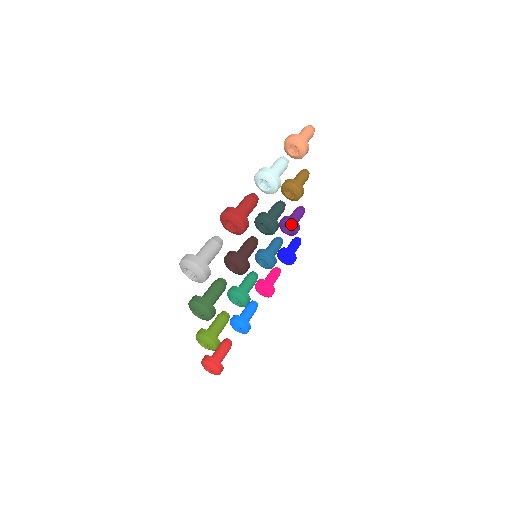
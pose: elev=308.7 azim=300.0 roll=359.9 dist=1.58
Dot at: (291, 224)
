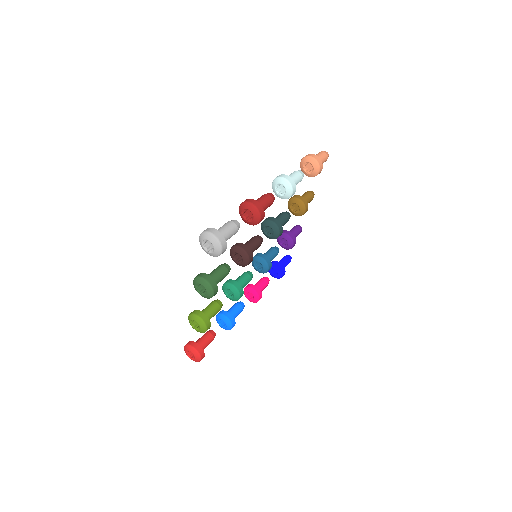
Dot at: (289, 238)
